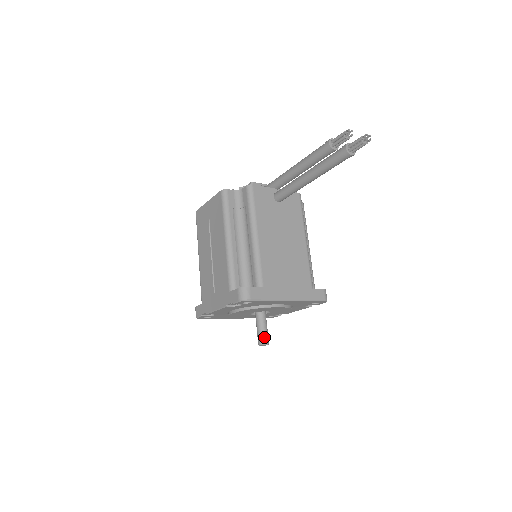
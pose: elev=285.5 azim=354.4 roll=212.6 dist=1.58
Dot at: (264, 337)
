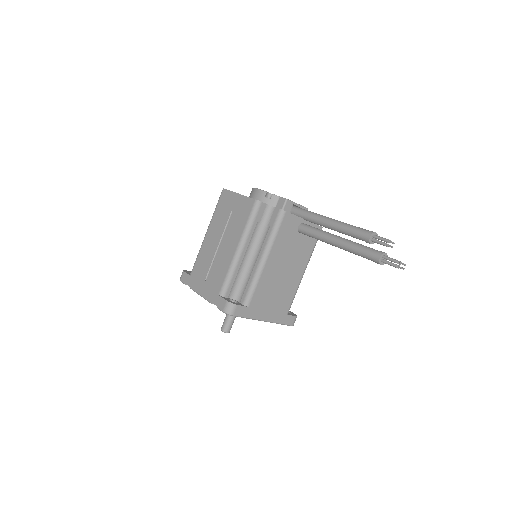
Dot at: (228, 327)
